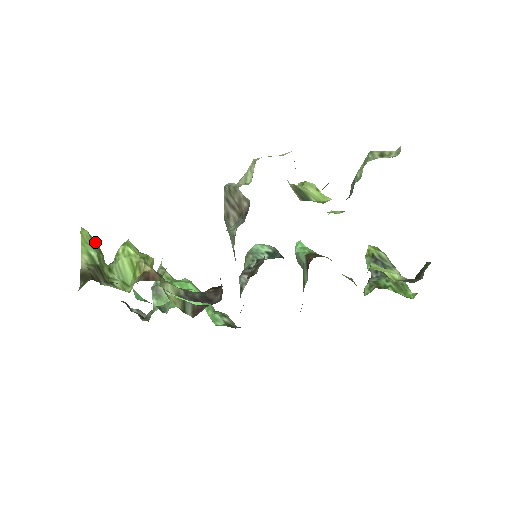
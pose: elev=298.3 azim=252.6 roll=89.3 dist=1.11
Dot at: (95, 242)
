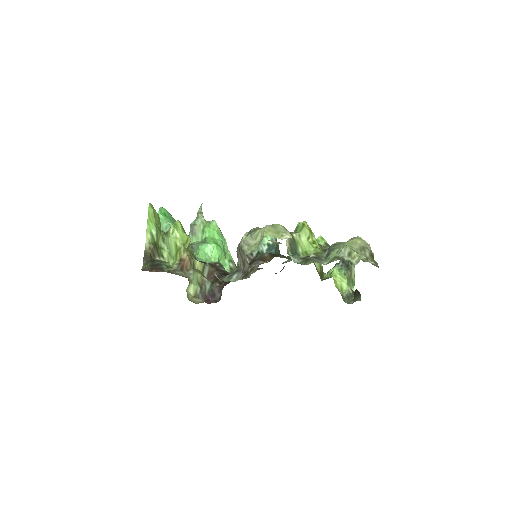
Dot at: (157, 214)
